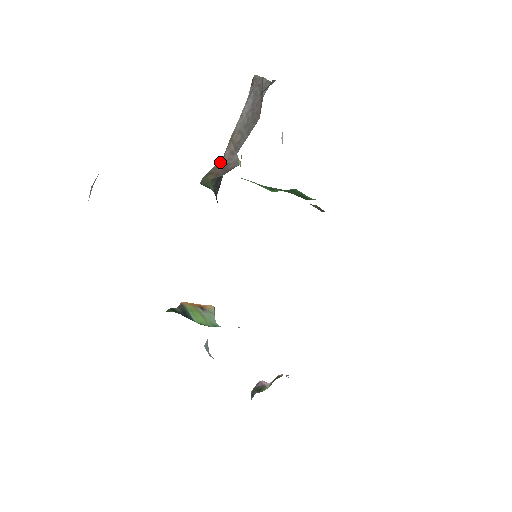
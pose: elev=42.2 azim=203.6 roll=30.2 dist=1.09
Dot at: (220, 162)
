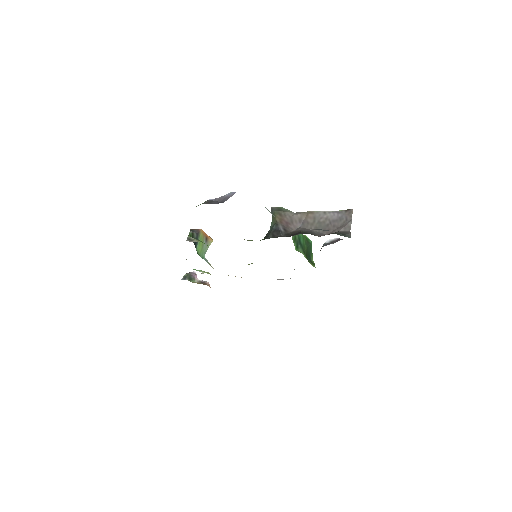
Dot at: (291, 214)
